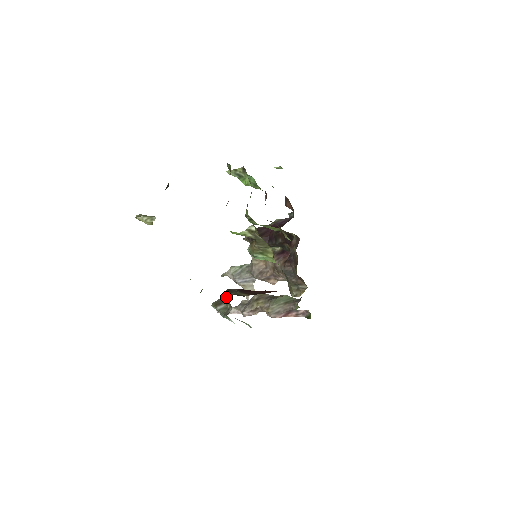
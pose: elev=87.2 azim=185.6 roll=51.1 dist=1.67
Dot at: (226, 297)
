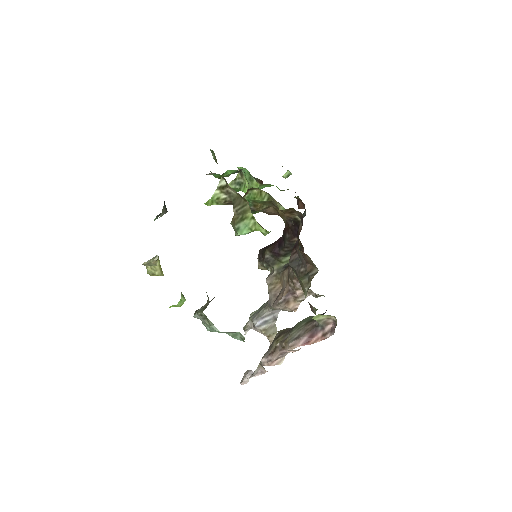
Dot at: (211, 300)
